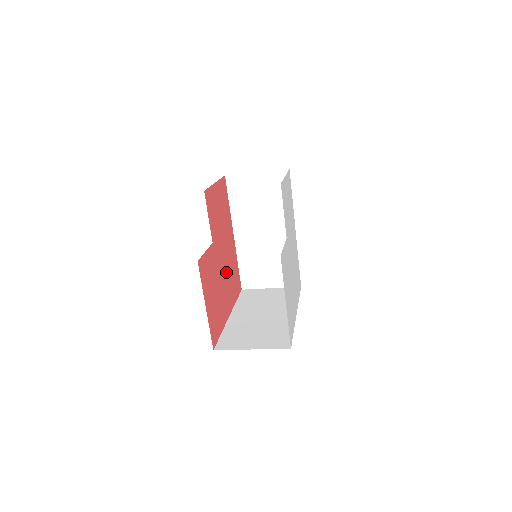
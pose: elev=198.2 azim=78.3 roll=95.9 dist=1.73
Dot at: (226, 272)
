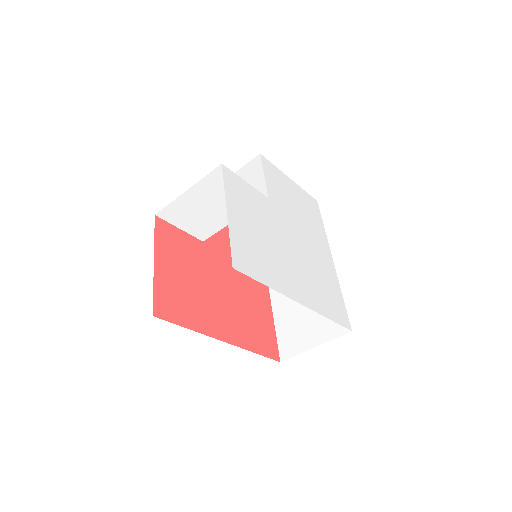
Dot at: (233, 298)
